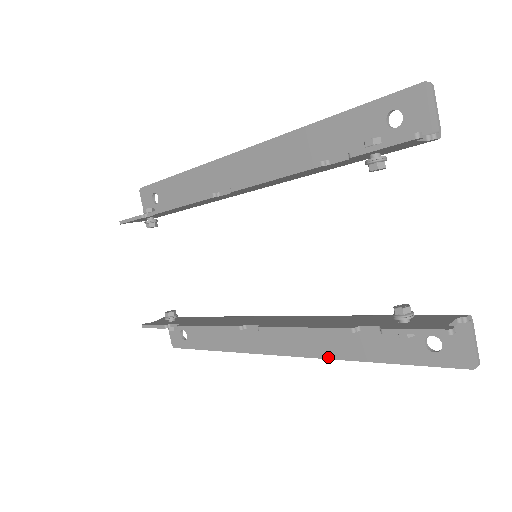
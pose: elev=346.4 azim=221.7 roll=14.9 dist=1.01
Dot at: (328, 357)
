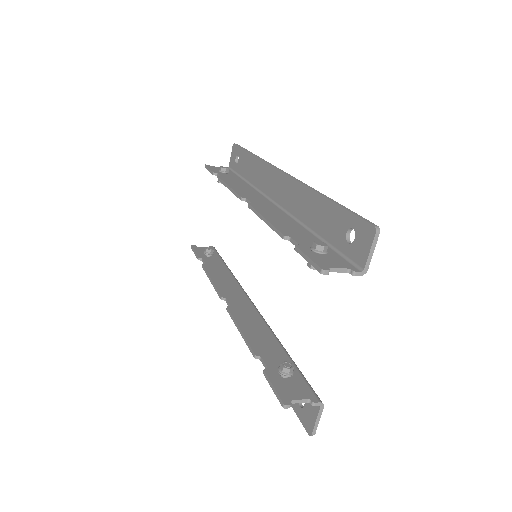
Dot at: occluded
